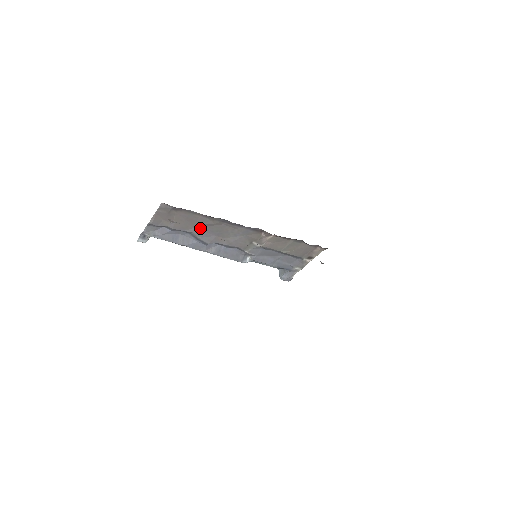
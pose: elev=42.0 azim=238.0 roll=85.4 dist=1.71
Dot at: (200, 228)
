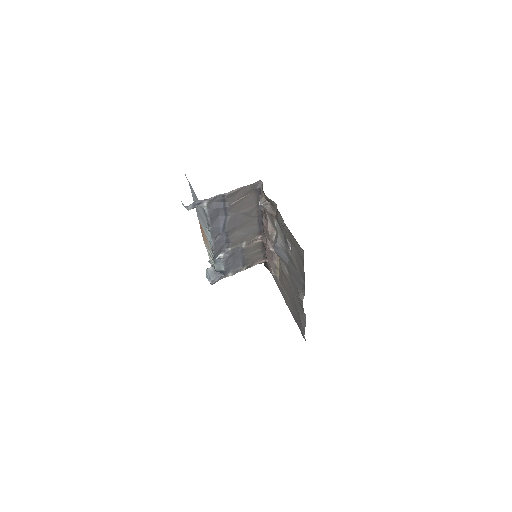
Dot at: (239, 215)
